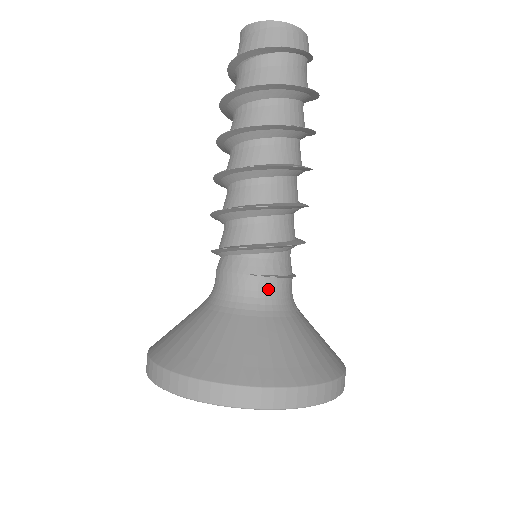
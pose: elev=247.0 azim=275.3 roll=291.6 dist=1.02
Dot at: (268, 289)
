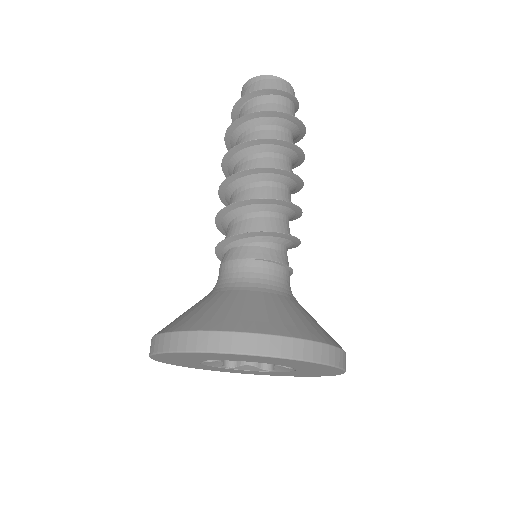
Dot at: (266, 272)
